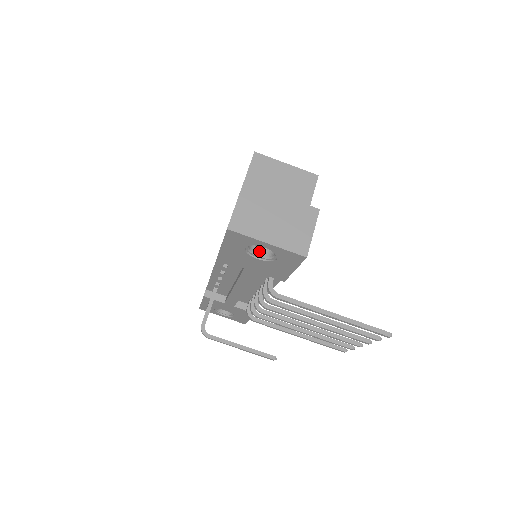
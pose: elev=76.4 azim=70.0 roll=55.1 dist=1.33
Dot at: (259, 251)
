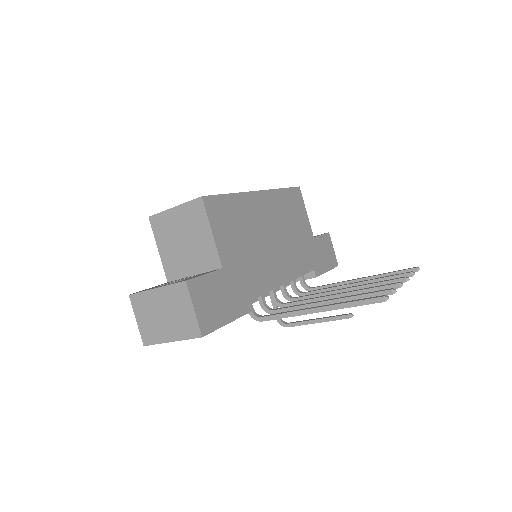
Dot at: occluded
